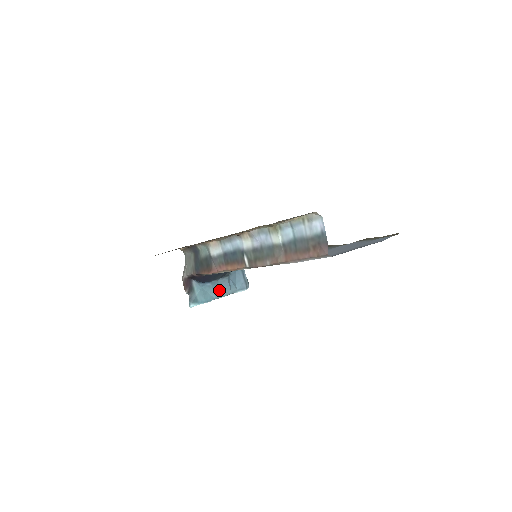
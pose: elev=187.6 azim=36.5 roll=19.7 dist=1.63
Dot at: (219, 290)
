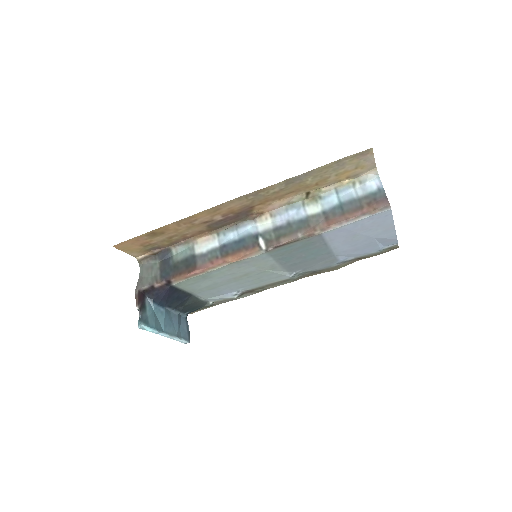
Dot at: (169, 324)
